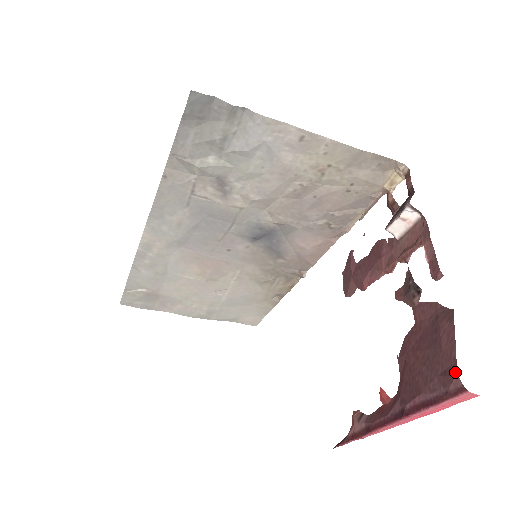
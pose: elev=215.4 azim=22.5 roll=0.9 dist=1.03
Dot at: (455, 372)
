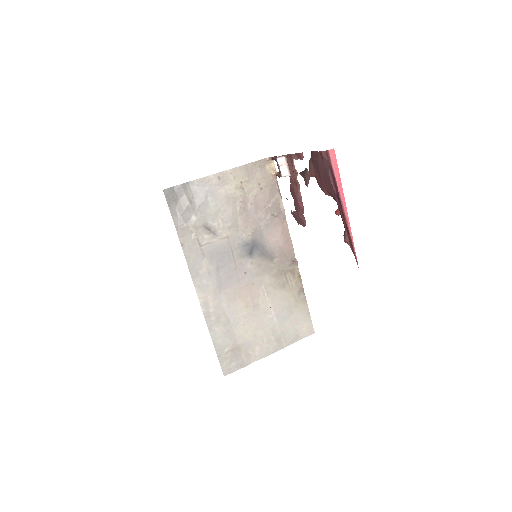
Dot at: (321, 153)
